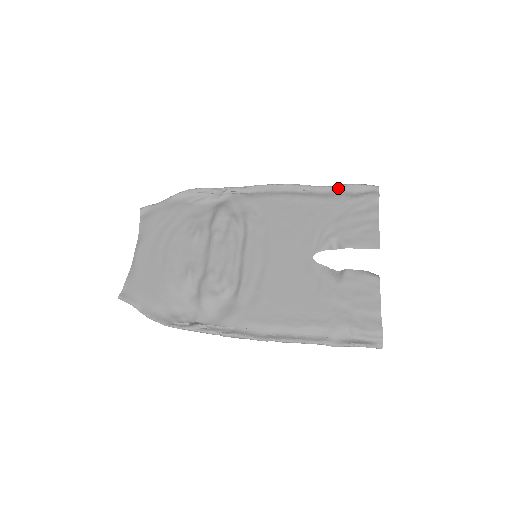
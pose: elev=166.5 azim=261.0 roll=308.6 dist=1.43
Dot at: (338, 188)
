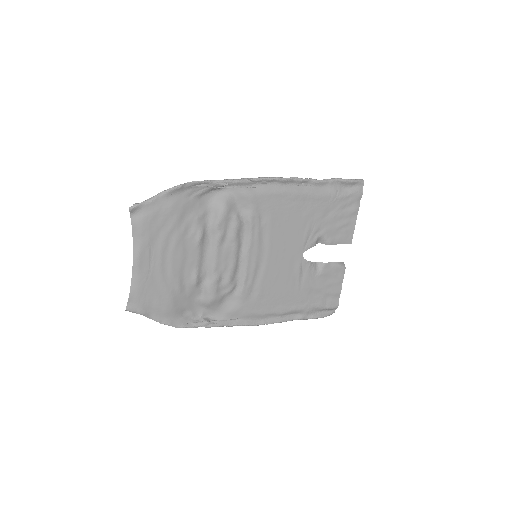
Dot at: (333, 183)
